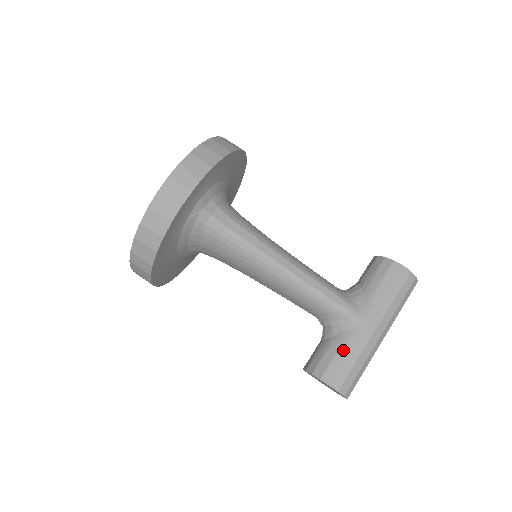
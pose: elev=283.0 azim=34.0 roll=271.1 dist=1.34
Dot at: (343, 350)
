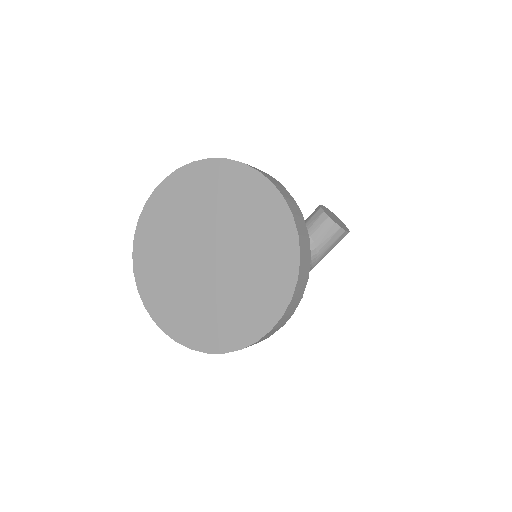
Dot at: occluded
